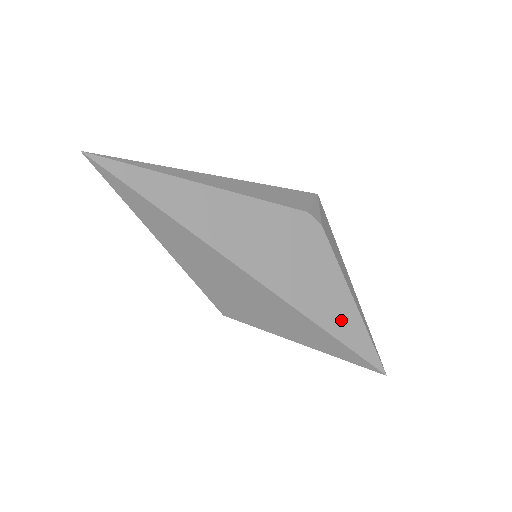
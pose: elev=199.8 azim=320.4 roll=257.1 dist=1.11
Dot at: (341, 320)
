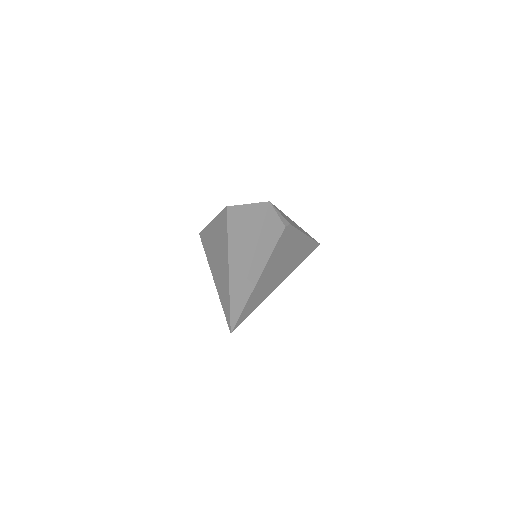
Dot at: (306, 249)
